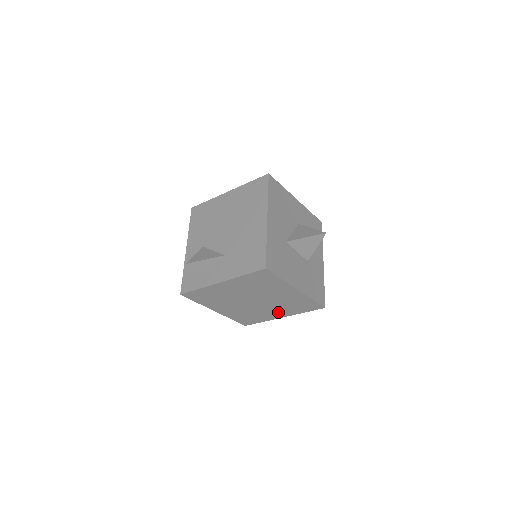
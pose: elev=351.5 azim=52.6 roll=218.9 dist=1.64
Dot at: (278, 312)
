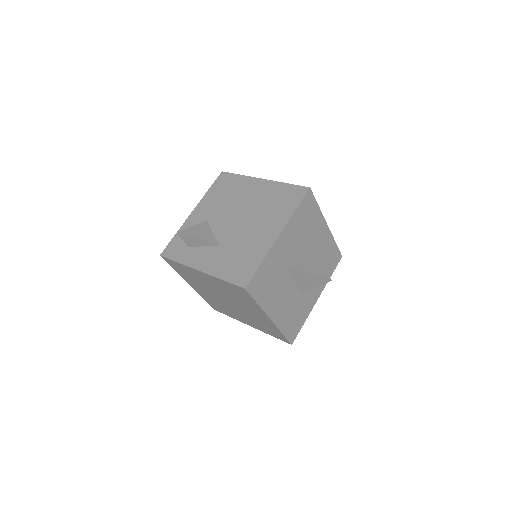
Dot at: (247, 320)
